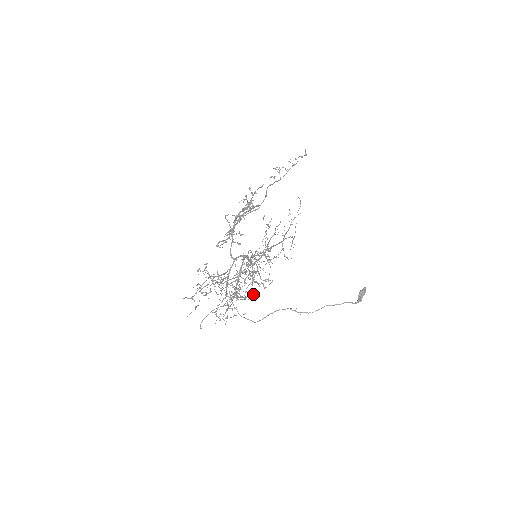
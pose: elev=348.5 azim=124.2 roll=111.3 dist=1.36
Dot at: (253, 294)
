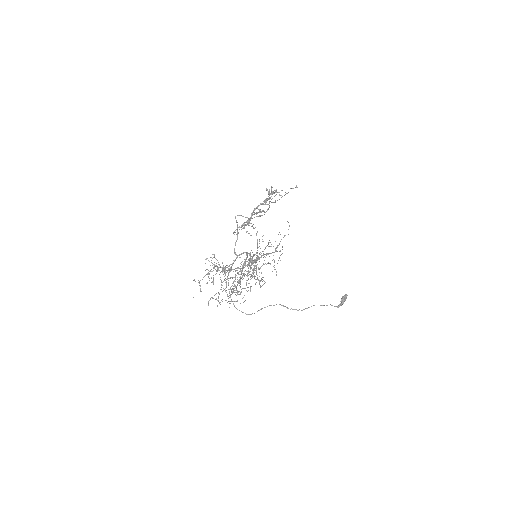
Dot at: occluded
